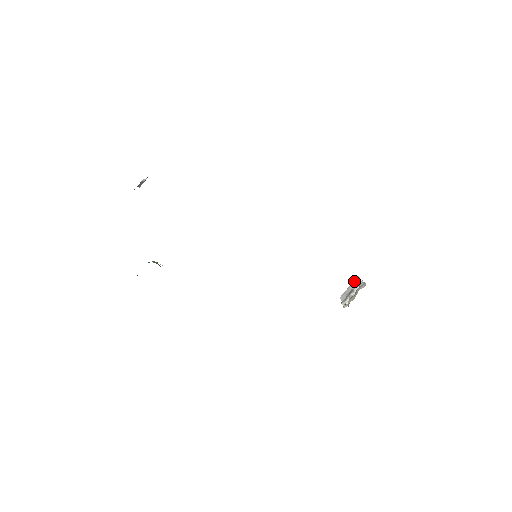
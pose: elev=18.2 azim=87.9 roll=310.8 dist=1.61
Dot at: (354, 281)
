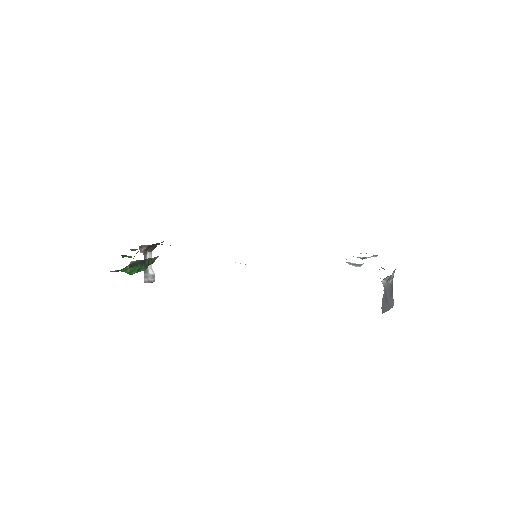
Dot at: occluded
